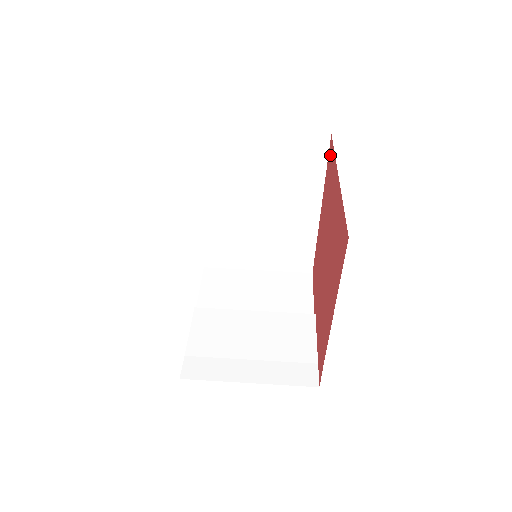
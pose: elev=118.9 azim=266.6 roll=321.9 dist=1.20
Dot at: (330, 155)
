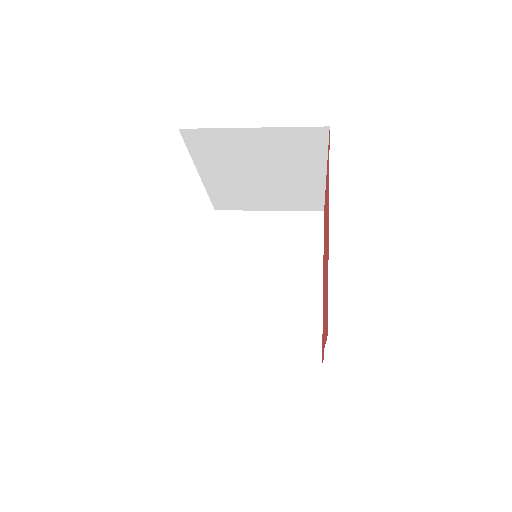
Dot at: occluded
